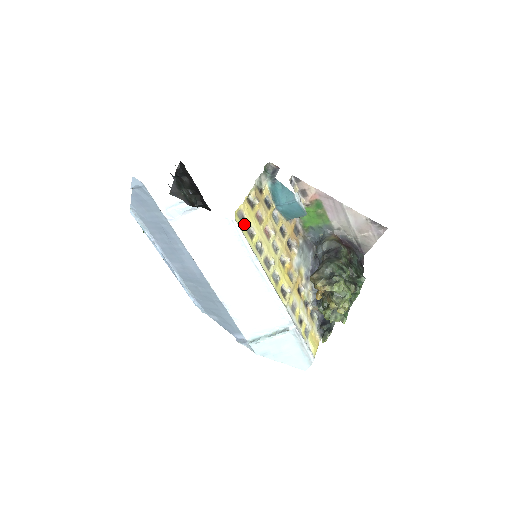
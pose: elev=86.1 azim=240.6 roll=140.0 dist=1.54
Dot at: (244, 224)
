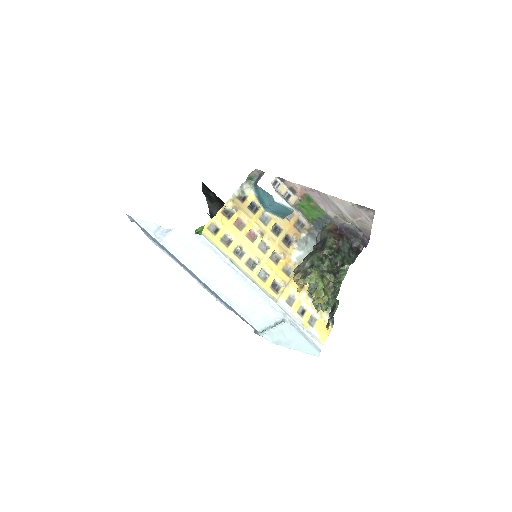
Dot at: (217, 234)
